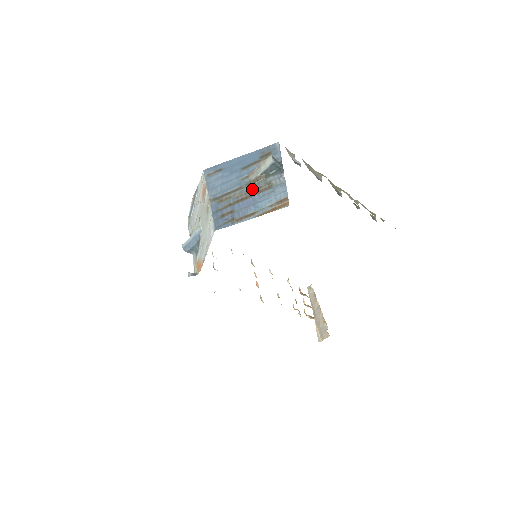
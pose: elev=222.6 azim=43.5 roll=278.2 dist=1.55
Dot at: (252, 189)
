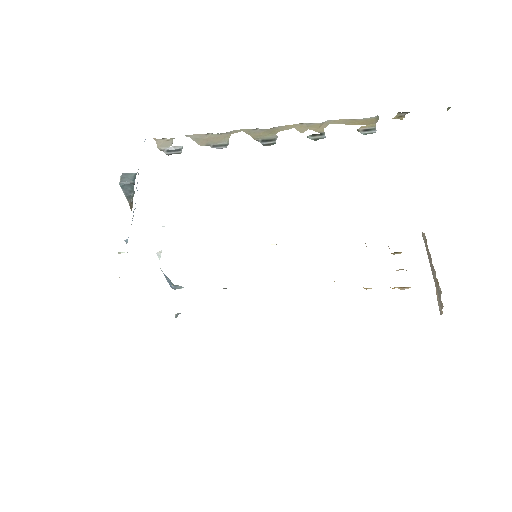
Dot at: occluded
